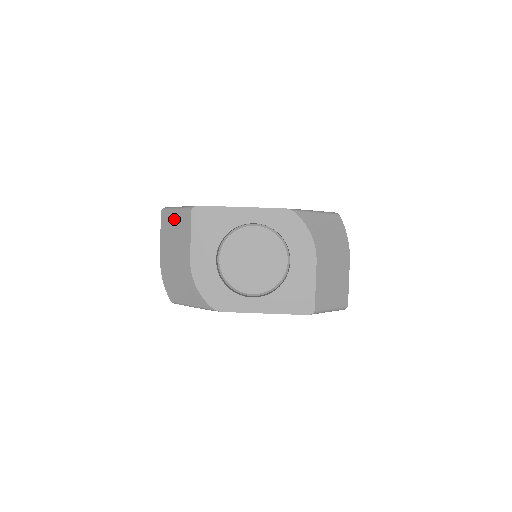
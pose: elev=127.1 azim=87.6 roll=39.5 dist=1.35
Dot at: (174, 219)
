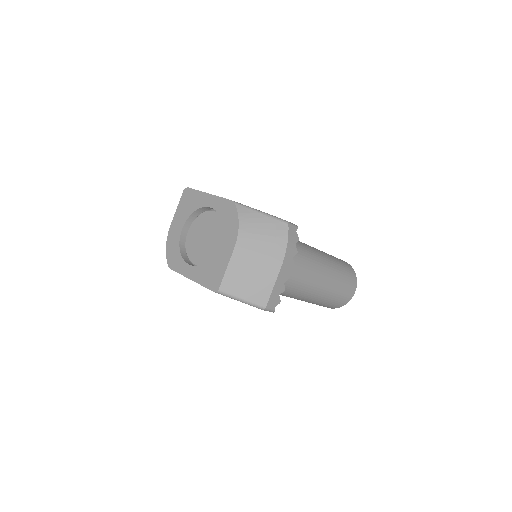
Dot at: occluded
